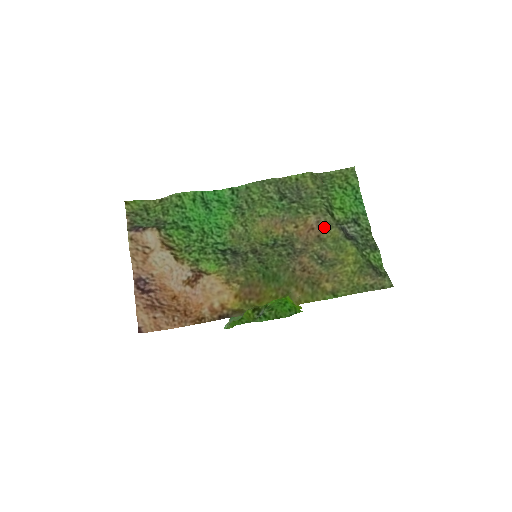
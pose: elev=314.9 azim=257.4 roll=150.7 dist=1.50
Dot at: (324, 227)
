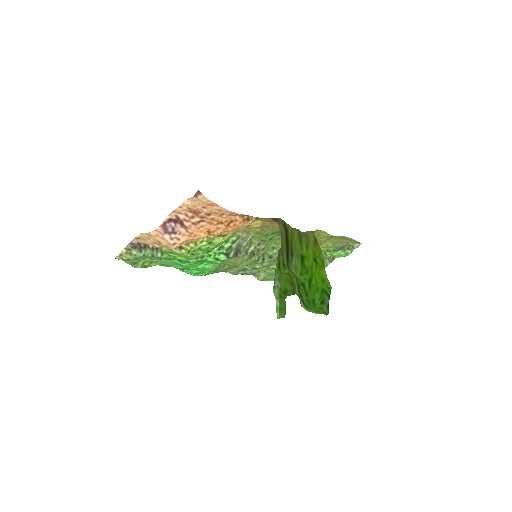
Dot at: occluded
